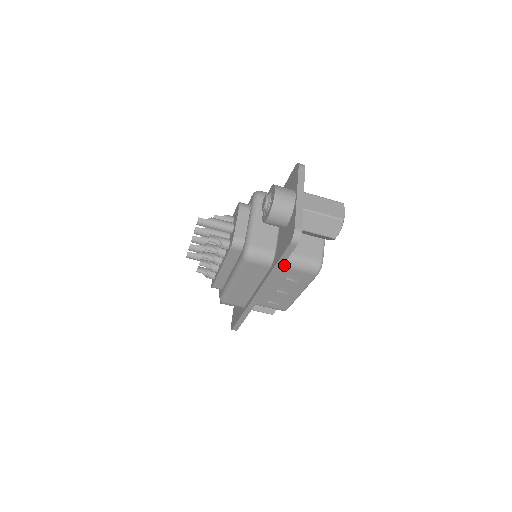
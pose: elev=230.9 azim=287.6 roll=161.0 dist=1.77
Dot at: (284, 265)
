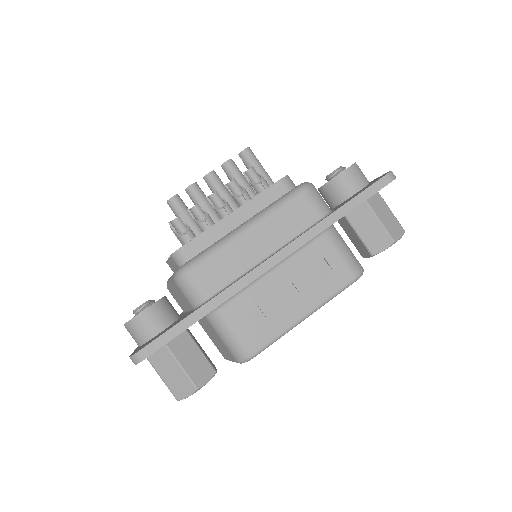
Dot at: (330, 236)
